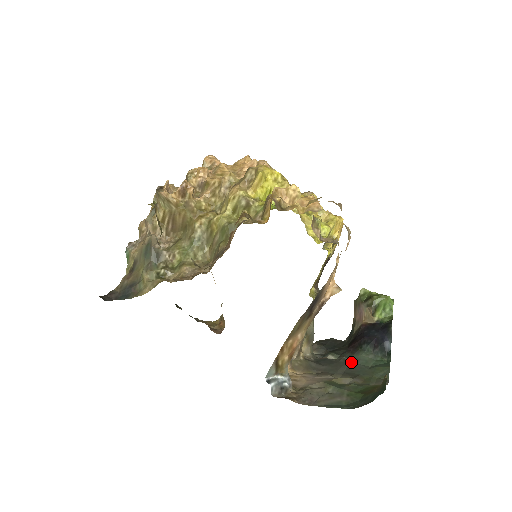
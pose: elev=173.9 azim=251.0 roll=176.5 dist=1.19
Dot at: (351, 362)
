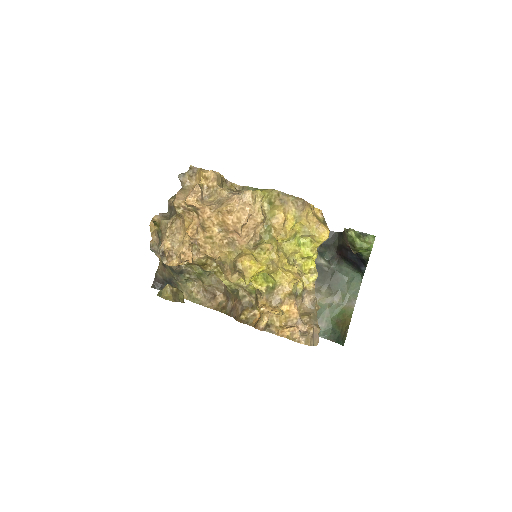
Dot at: (336, 271)
